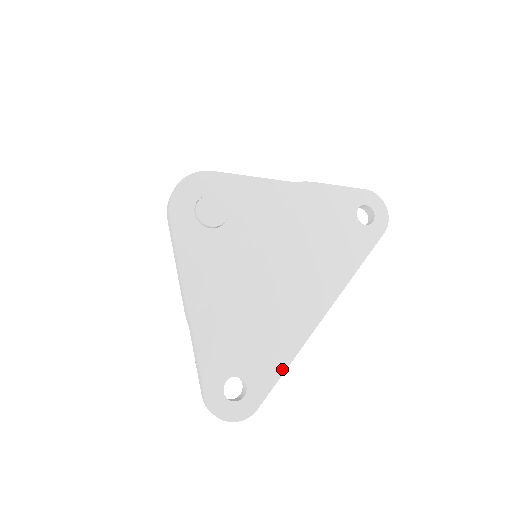
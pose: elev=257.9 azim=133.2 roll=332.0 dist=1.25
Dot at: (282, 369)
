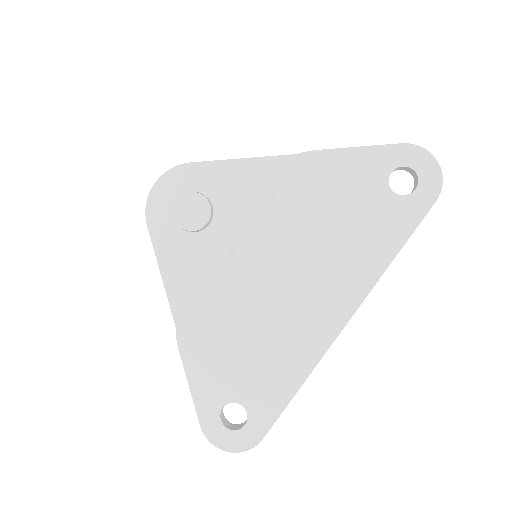
Dot at: (290, 394)
